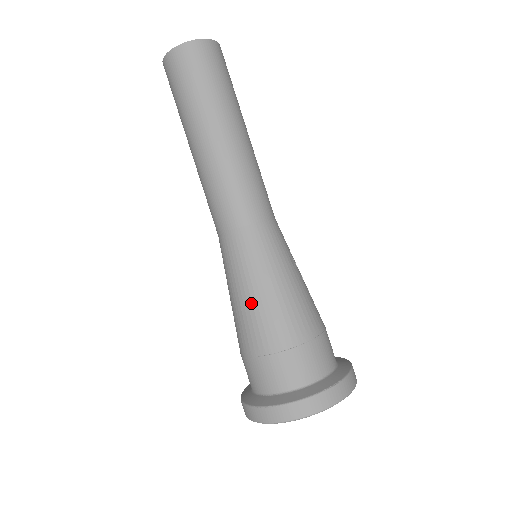
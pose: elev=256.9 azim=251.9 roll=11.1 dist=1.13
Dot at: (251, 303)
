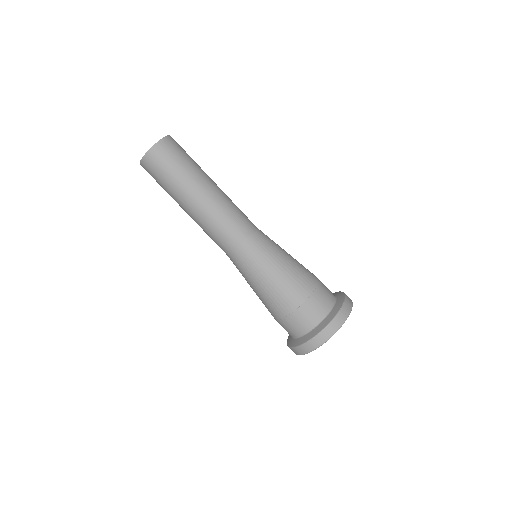
Dot at: (273, 283)
